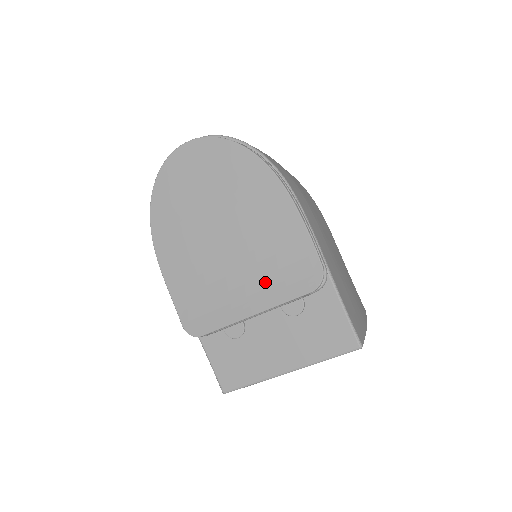
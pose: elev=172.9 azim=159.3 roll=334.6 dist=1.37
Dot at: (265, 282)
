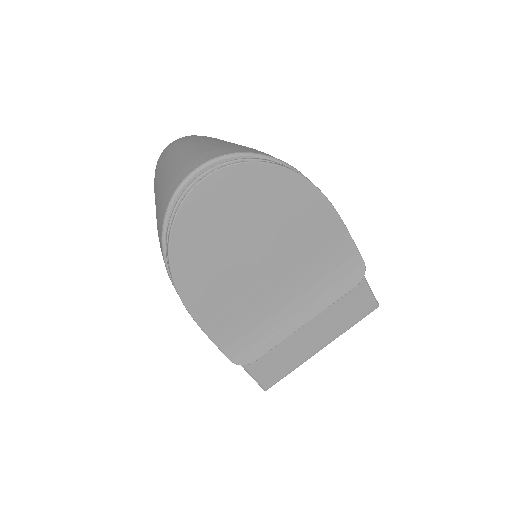
Dot at: (314, 291)
